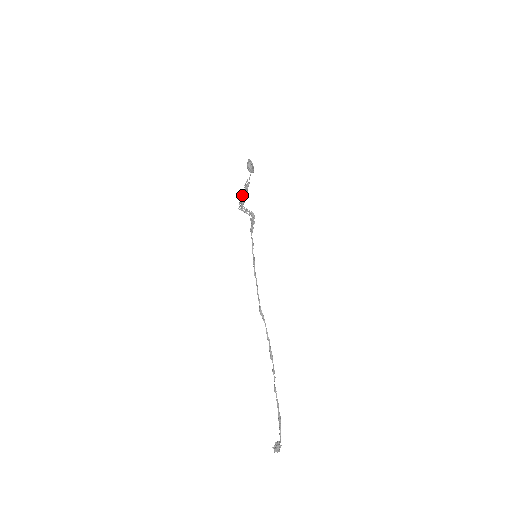
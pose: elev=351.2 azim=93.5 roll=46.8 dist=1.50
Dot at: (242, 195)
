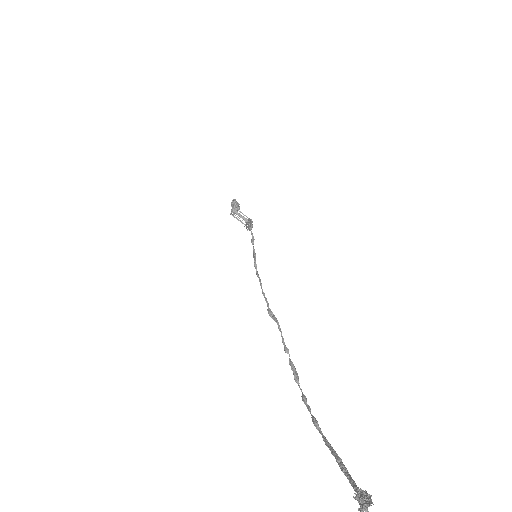
Dot at: occluded
